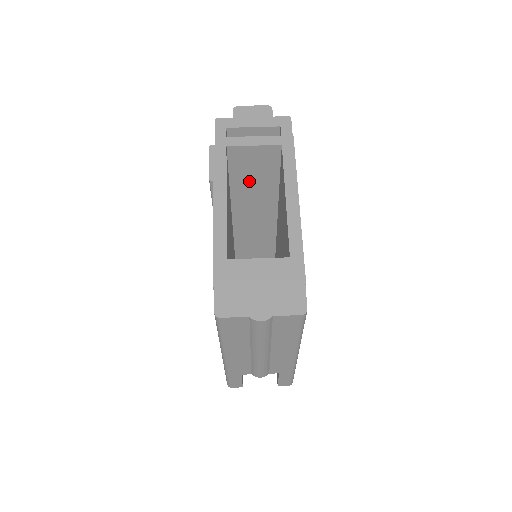
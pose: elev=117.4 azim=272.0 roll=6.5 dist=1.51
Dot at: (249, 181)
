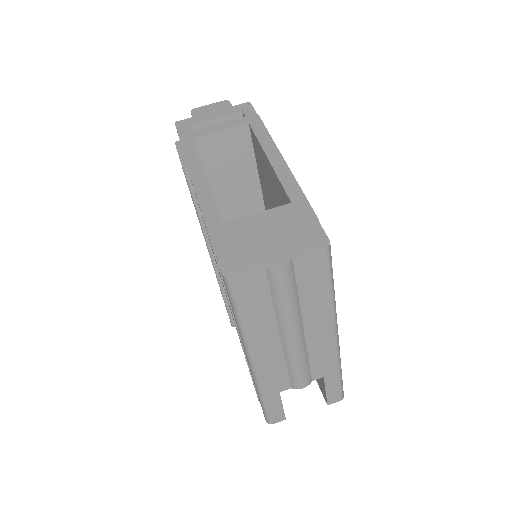
Dot at: (226, 179)
